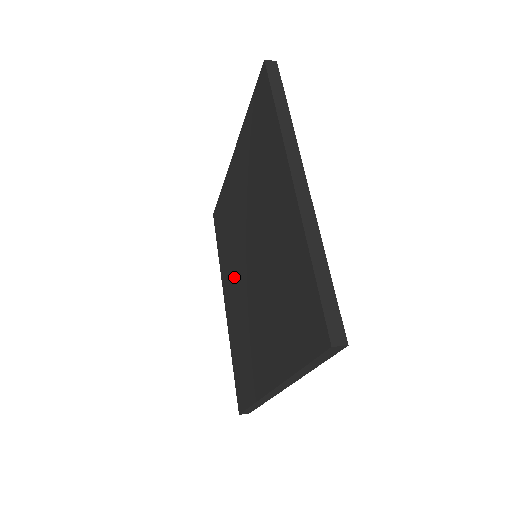
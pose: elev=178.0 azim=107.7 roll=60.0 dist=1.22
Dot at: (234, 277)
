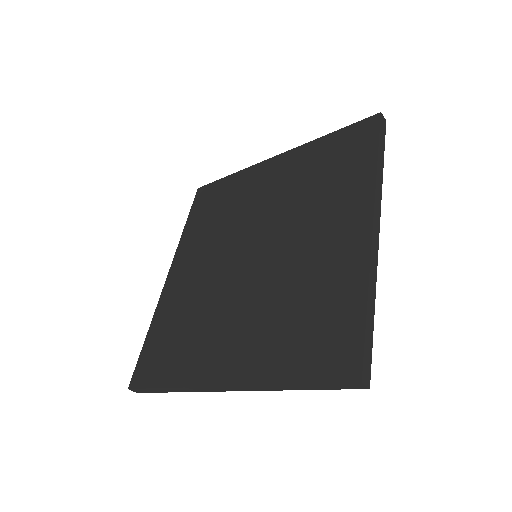
Dot at: (206, 258)
